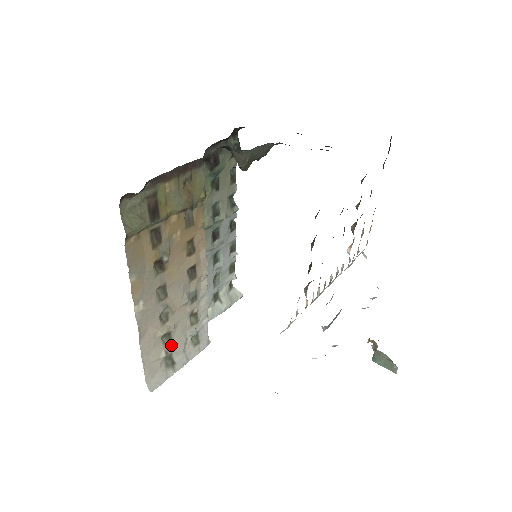
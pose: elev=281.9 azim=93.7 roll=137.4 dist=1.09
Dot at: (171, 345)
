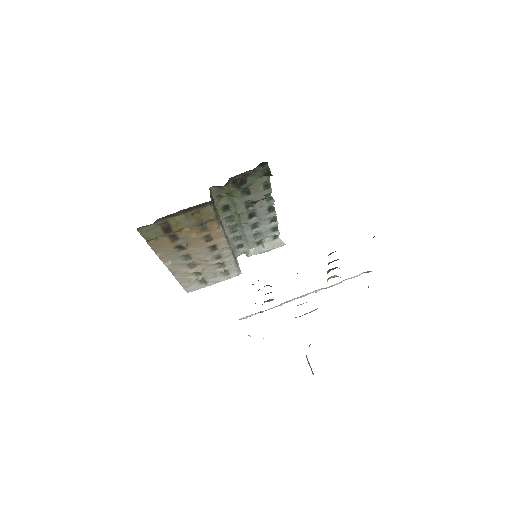
Dot at: (202, 275)
